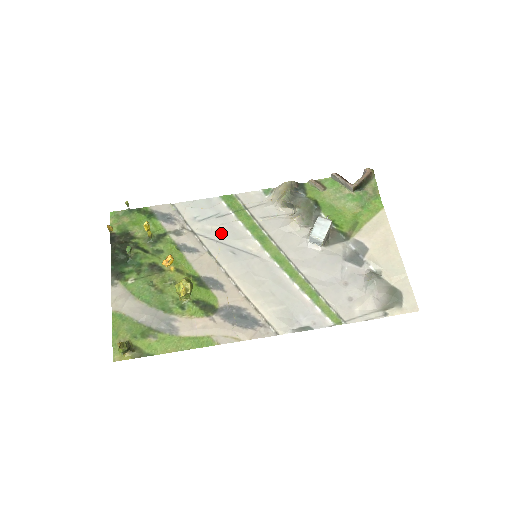
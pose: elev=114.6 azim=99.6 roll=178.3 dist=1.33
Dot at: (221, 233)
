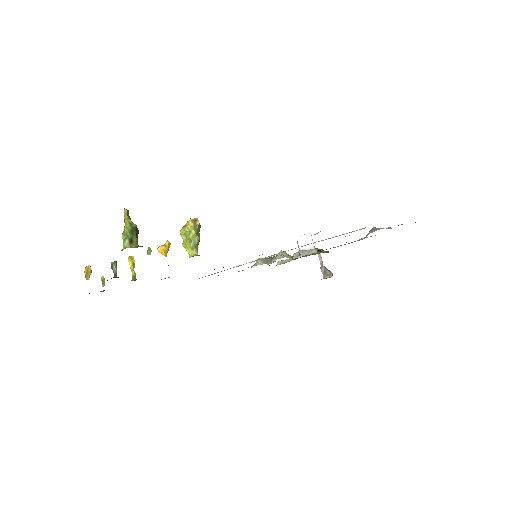
Dot at: occluded
